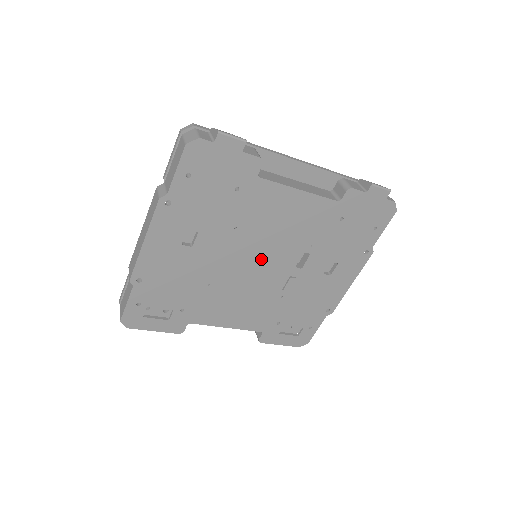
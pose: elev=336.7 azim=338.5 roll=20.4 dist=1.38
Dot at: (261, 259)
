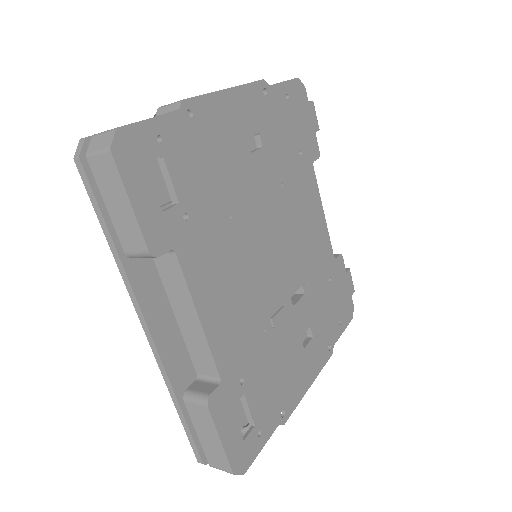
Dot at: (278, 248)
